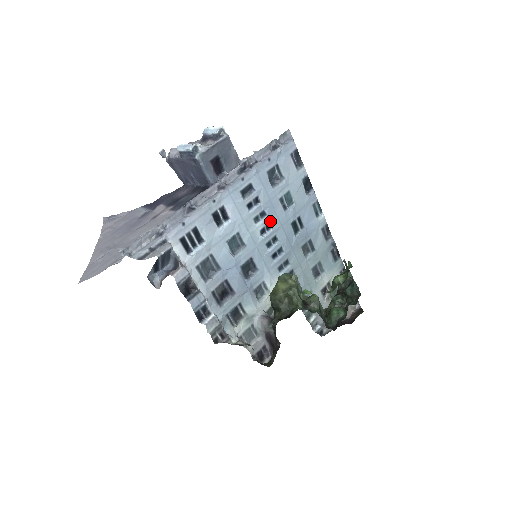
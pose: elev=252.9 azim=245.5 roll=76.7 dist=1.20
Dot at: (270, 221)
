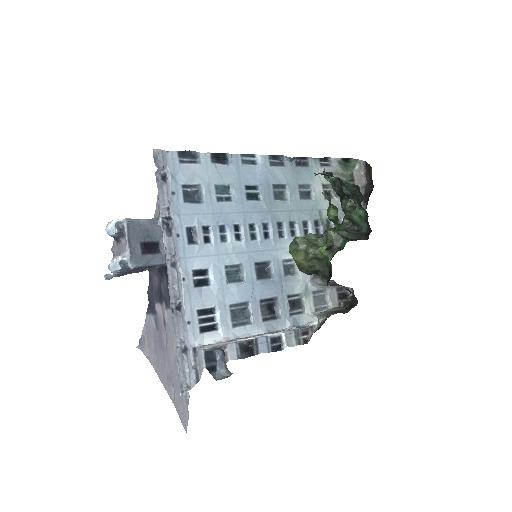
Dot at: (232, 224)
